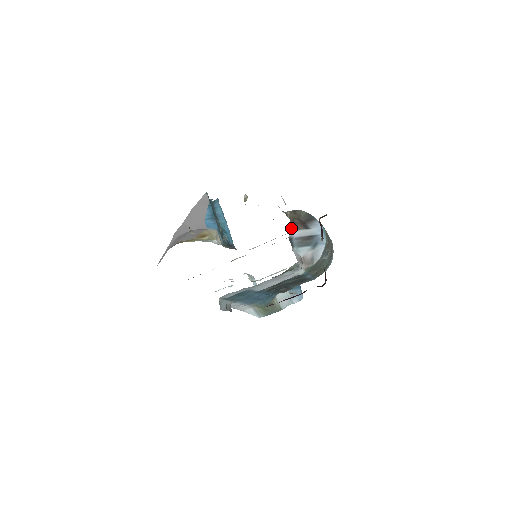
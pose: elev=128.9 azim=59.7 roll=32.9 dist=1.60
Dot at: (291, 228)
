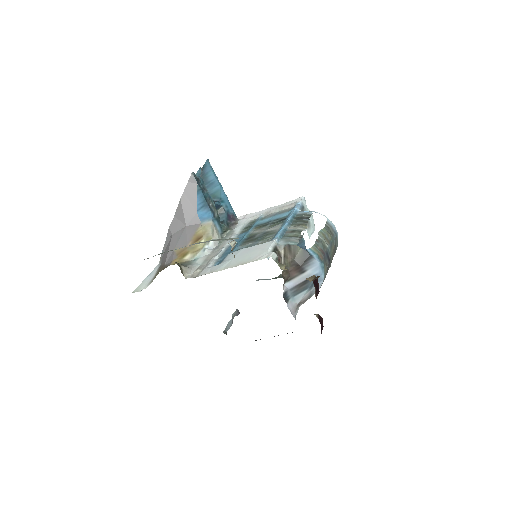
Dot at: (285, 281)
